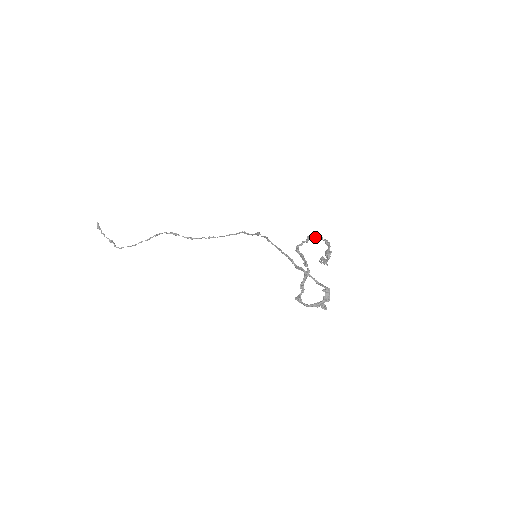
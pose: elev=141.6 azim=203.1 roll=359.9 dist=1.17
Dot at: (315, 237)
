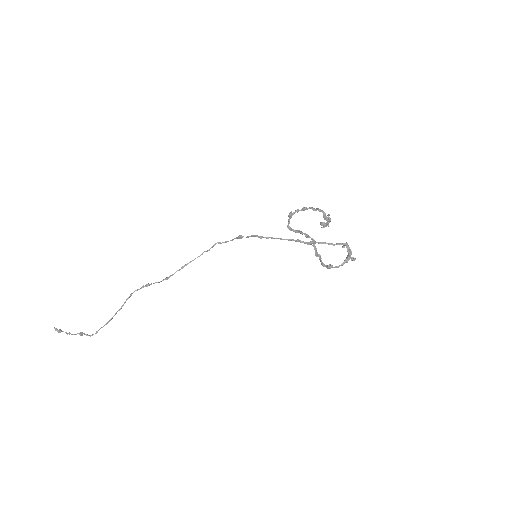
Dot at: (298, 210)
